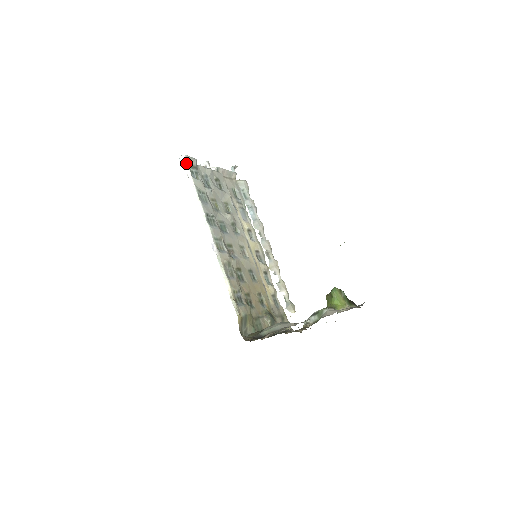
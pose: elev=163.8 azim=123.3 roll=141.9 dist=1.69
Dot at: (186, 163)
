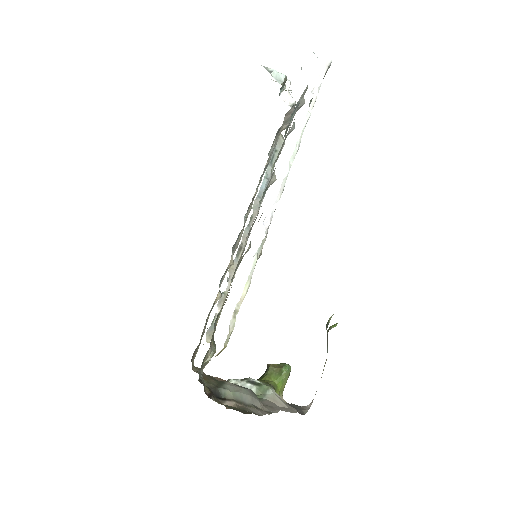
Dot at: (325, 72)
